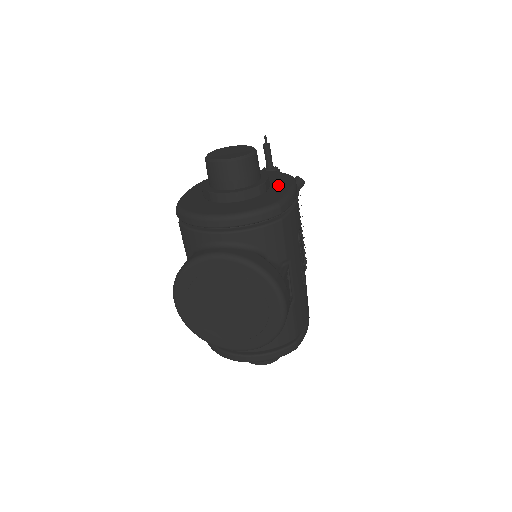
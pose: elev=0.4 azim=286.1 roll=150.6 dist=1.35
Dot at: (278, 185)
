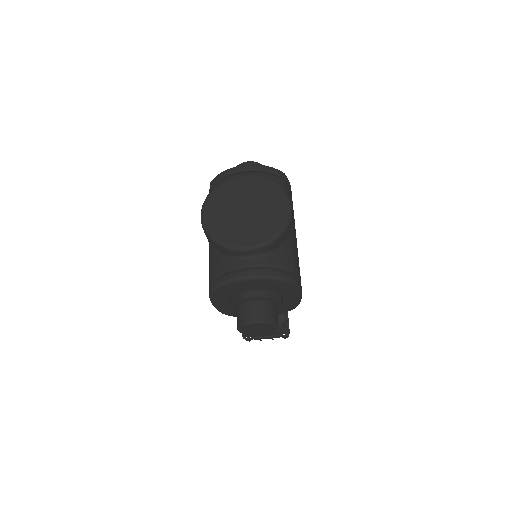
Dot at: occluded
